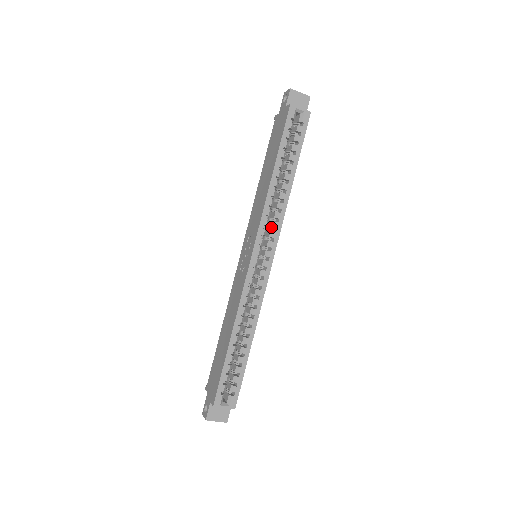
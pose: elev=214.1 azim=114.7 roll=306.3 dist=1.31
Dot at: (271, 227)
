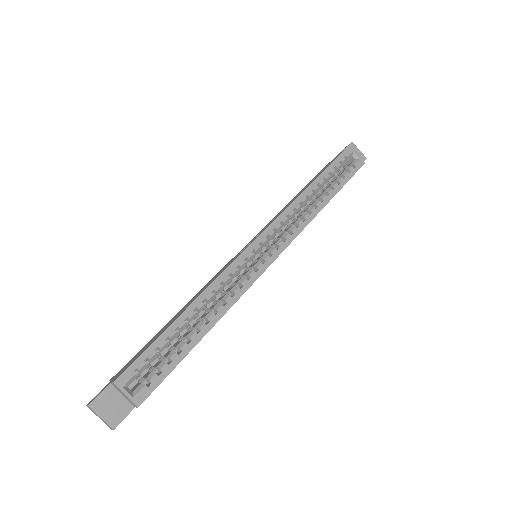
Dot at: (287, 232)
